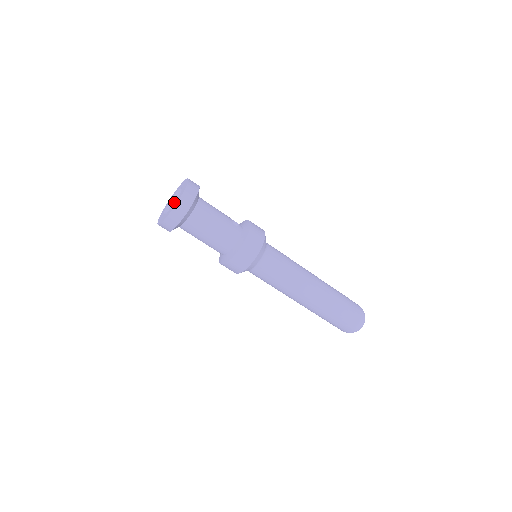
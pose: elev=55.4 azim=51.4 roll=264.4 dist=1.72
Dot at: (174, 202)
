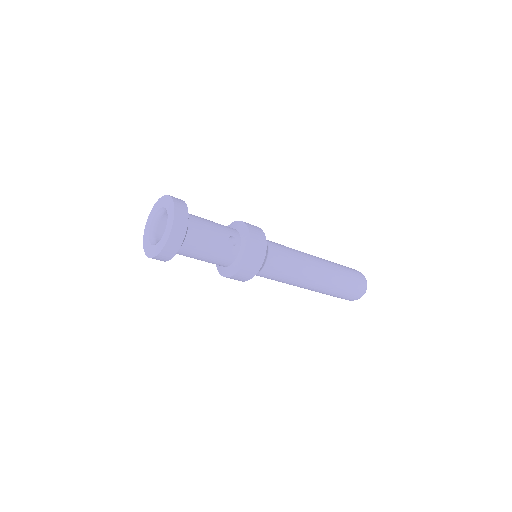
Dot at: (161, 215)
